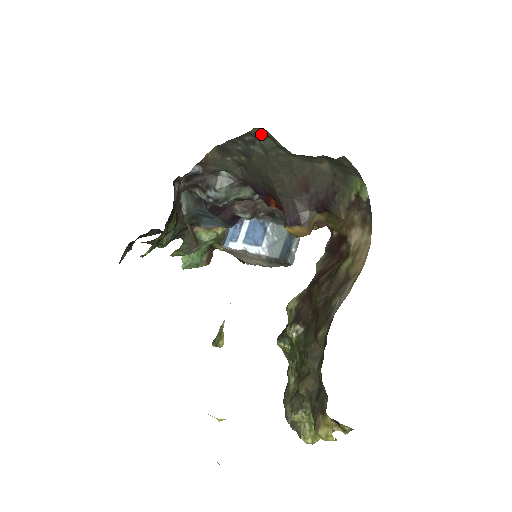
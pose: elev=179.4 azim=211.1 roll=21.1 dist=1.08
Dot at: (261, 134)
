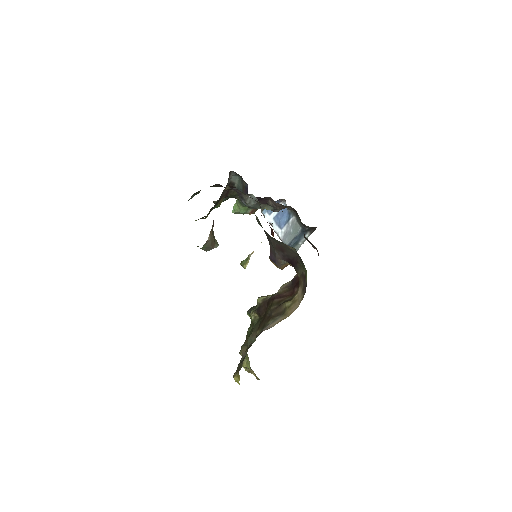
Dot at: (256, 218)
